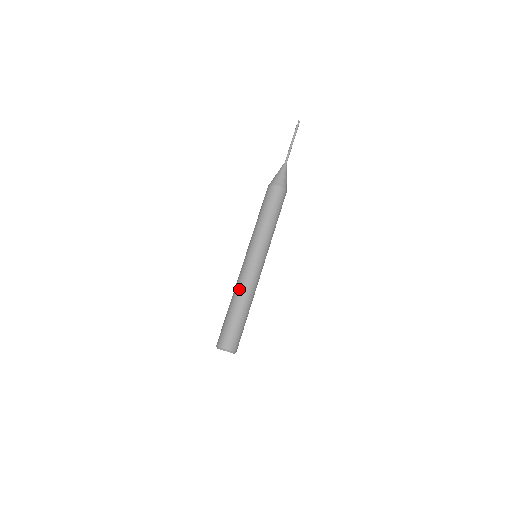
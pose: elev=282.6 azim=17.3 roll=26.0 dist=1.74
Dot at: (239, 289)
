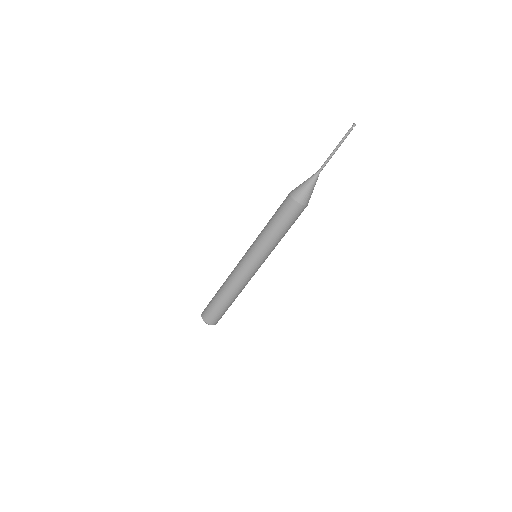
Dot at: (230, 284)
